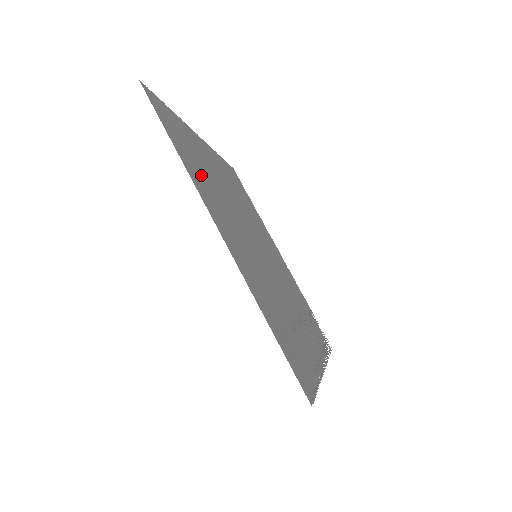
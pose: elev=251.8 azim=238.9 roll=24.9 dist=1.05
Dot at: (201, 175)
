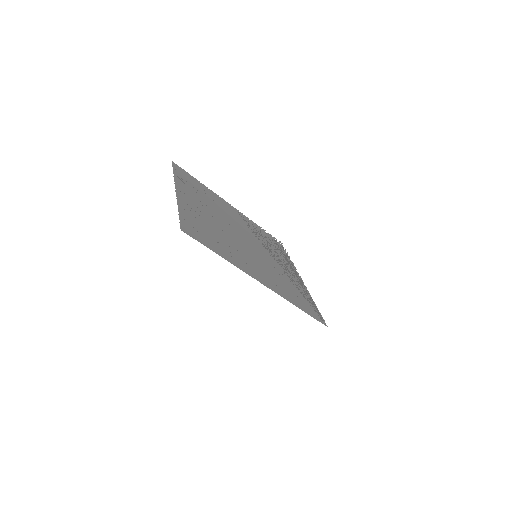
Dot at: (225, 248)
